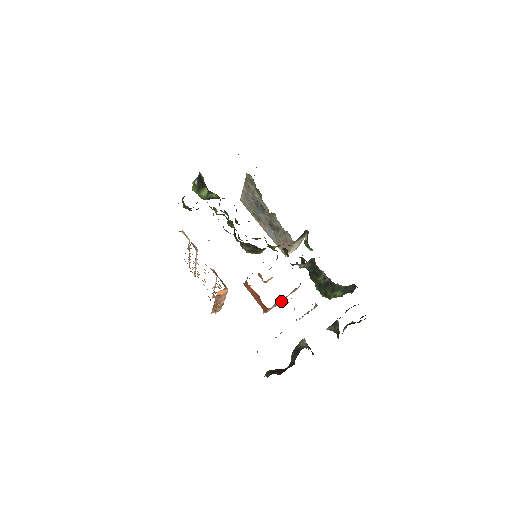
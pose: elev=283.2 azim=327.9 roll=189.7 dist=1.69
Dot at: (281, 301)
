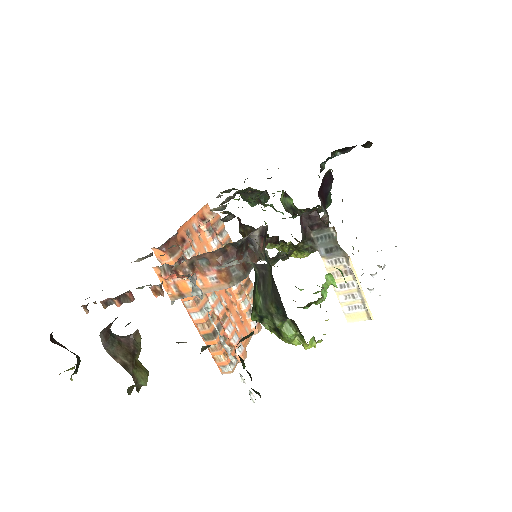
Dot at: occluded
